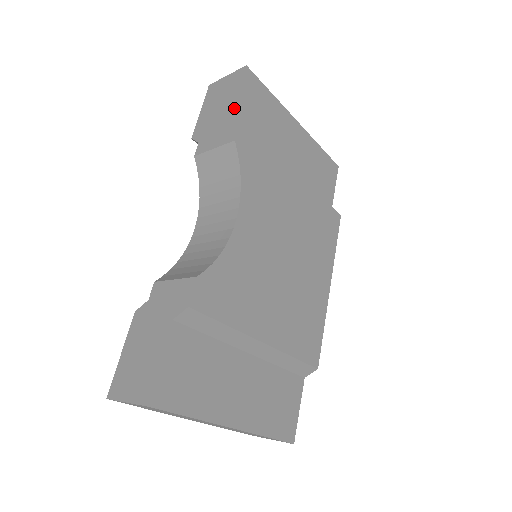
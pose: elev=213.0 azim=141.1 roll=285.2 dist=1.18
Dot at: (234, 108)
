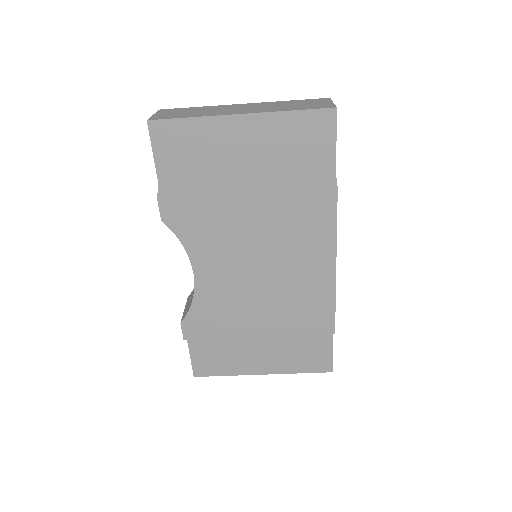
Dot at: (157, 175)
